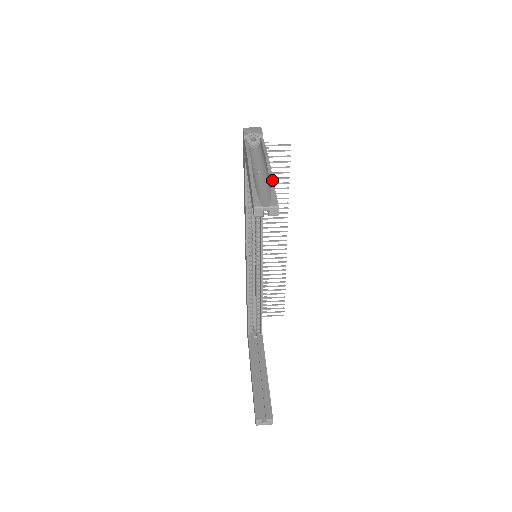
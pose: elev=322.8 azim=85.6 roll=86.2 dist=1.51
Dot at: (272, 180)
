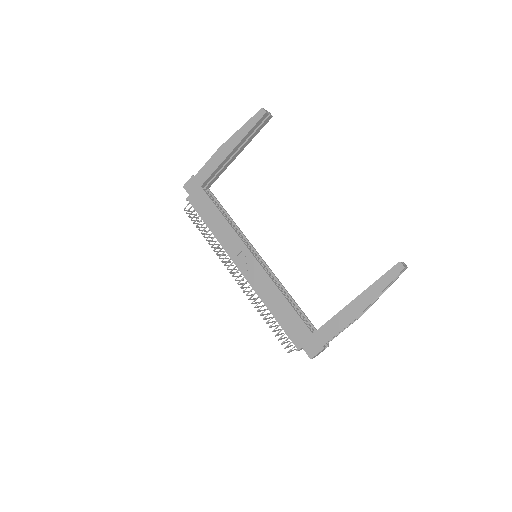
Dot at: occluded
